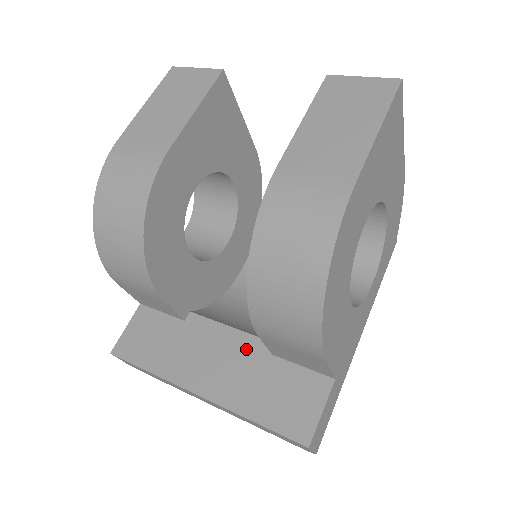
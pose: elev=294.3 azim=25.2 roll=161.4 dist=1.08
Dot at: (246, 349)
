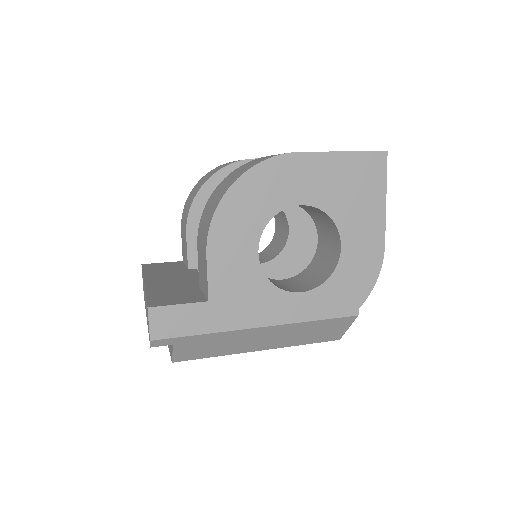
Dot at: (193, 282)
